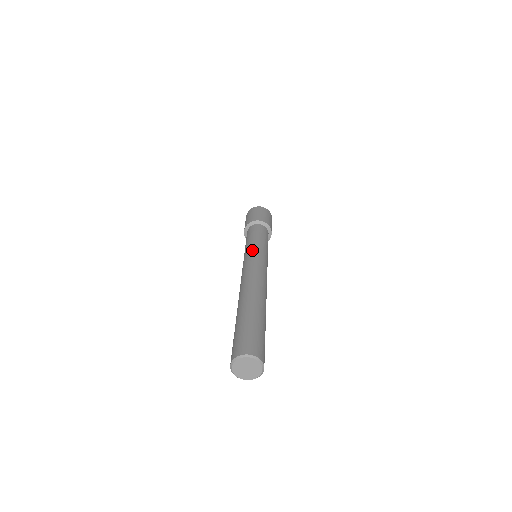
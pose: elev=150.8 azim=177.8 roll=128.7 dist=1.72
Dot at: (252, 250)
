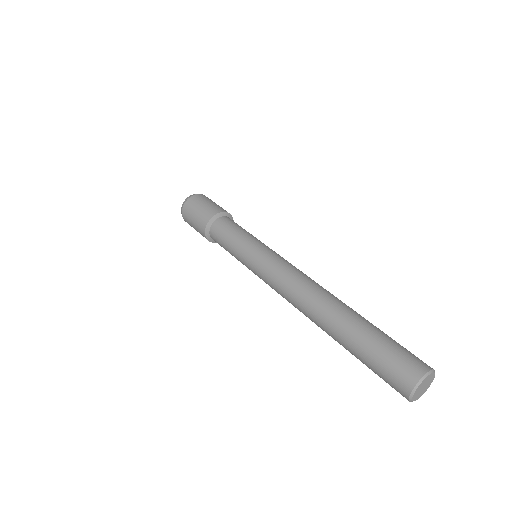
Dot at: (264, 249)
